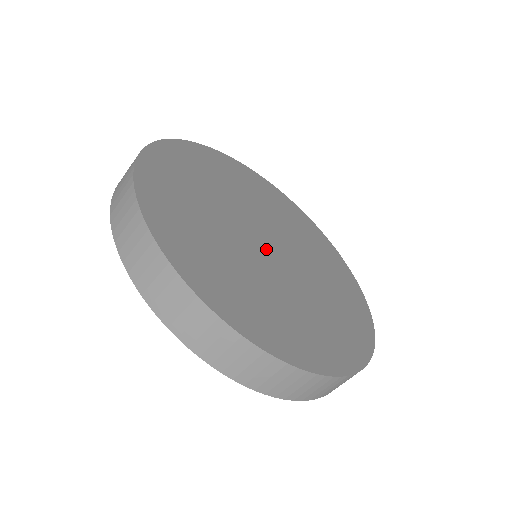
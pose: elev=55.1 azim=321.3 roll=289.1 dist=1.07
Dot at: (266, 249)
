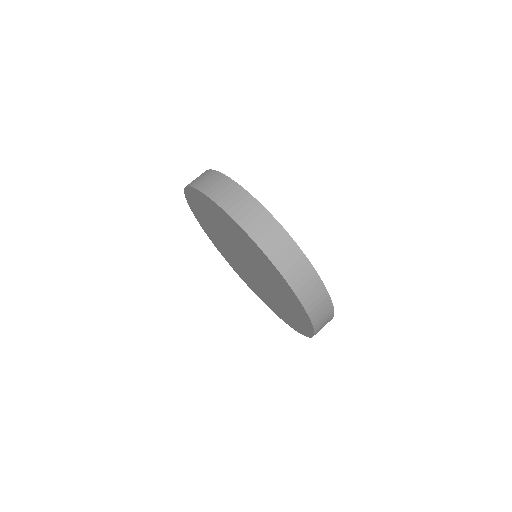
Dot at: occluded
